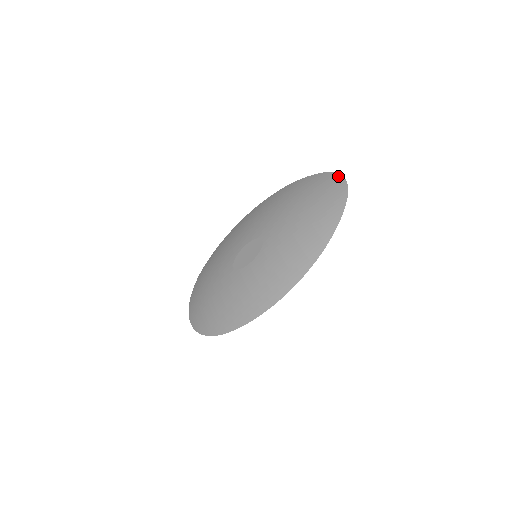
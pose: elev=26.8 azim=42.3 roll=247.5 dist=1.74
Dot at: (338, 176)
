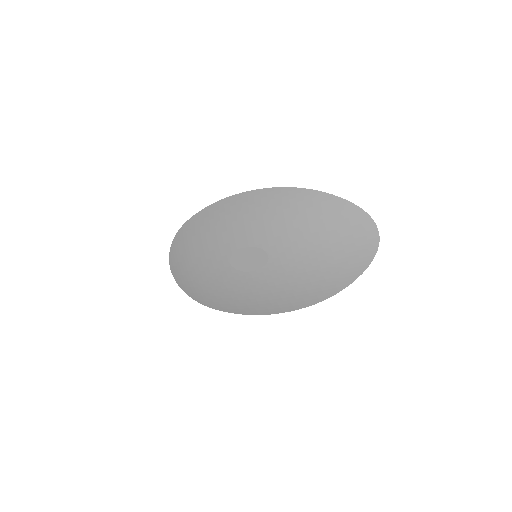
Dot at: (371, 223)
